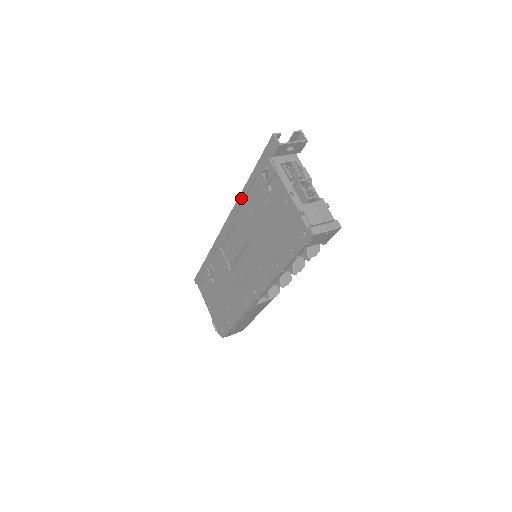
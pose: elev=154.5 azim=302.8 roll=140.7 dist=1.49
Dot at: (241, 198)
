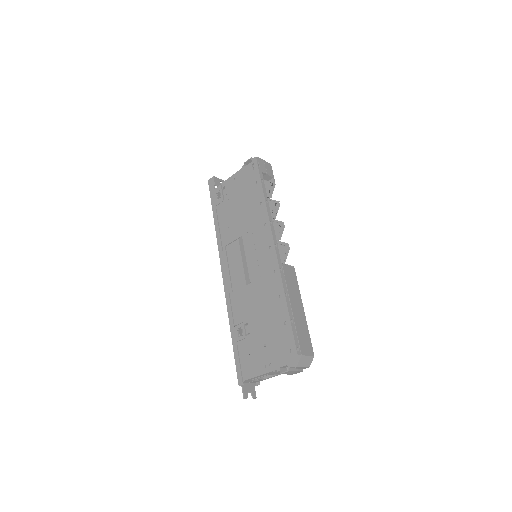
Dot at: (218, 234)
